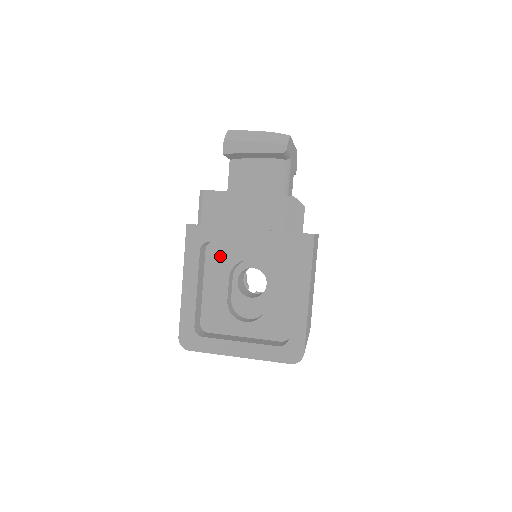
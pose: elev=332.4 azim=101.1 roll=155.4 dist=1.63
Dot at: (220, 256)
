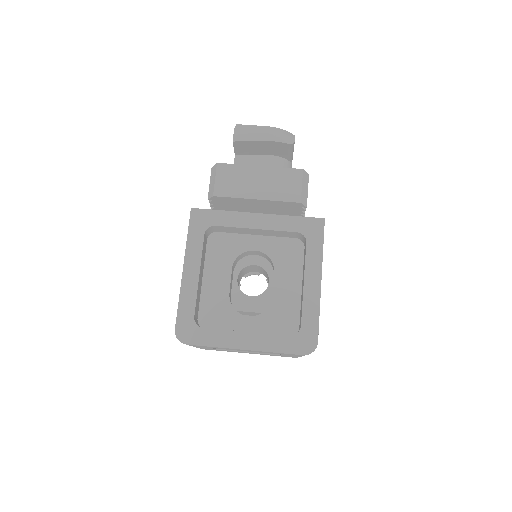
Dot at: (223, 246)
